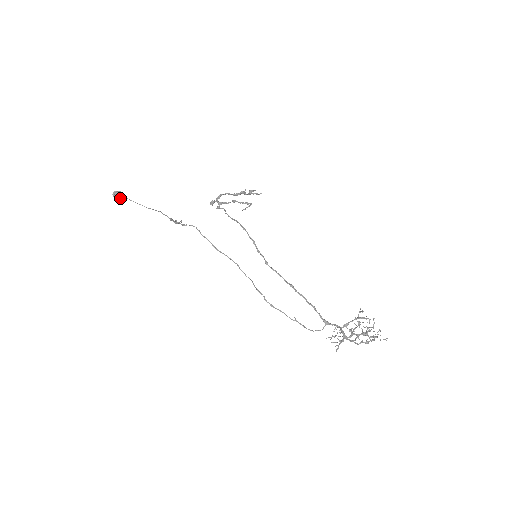
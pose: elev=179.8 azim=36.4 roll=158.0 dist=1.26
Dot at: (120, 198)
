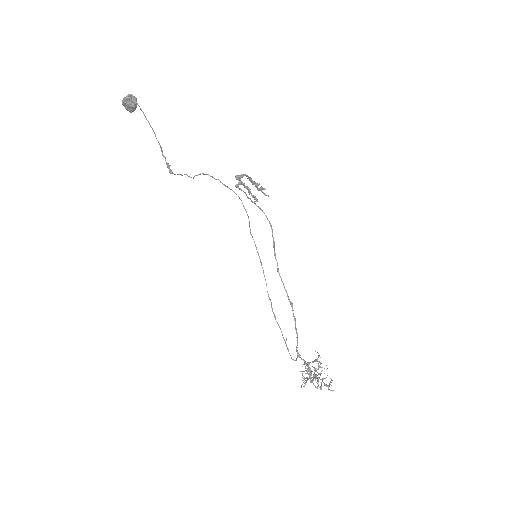
Dot at: (133, 106)
